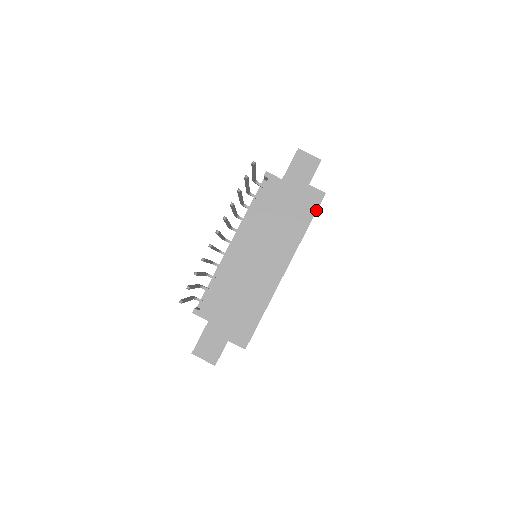
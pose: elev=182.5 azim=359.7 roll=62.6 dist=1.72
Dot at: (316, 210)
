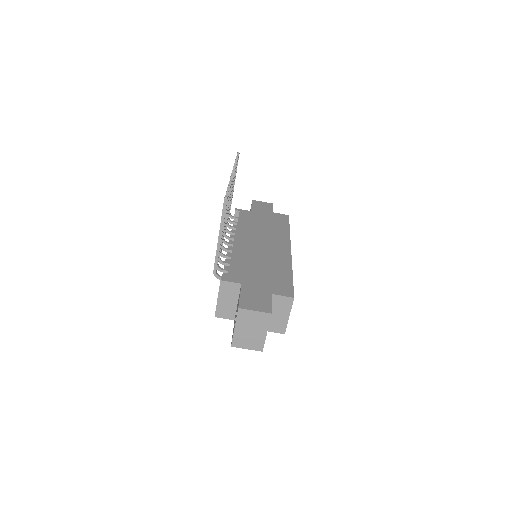
Dot at: (288, 222)
